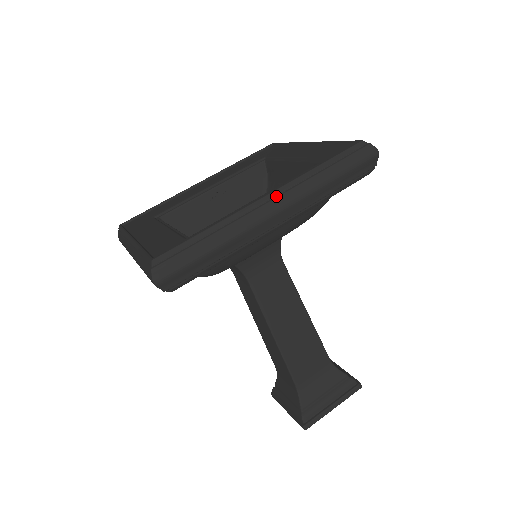
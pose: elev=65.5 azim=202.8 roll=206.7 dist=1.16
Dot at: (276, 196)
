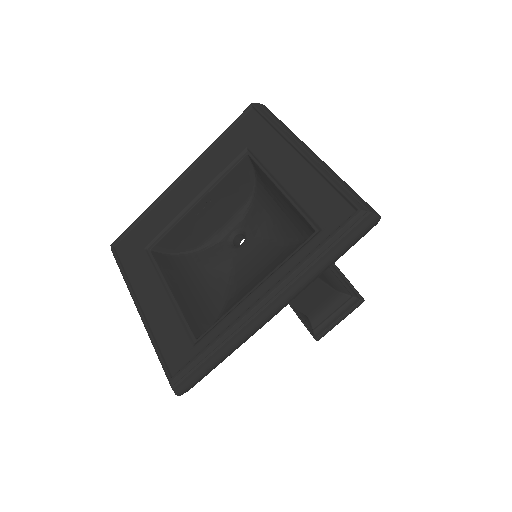
Dot at: (272, 299)
